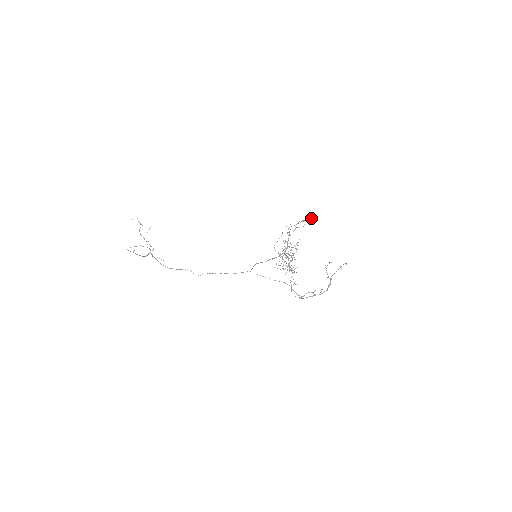
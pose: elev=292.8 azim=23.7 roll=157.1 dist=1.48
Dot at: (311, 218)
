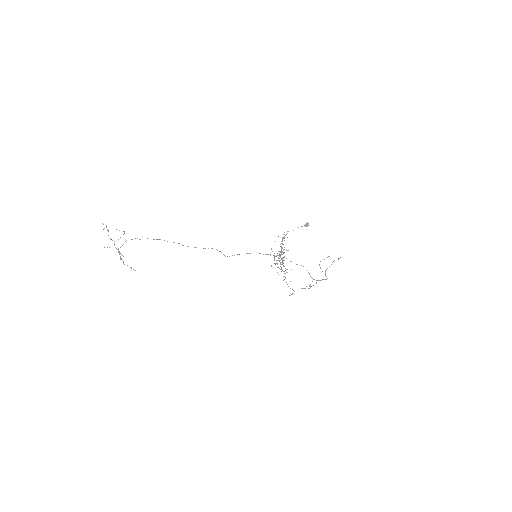
Dot at: (308, 224)
